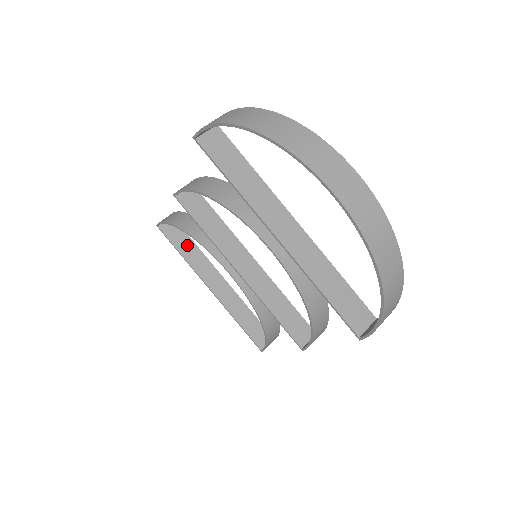
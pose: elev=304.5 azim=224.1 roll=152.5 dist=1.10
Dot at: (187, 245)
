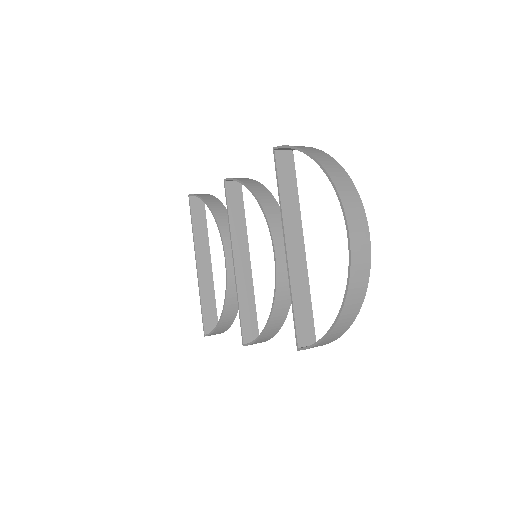
Dot at: (201, 223)
